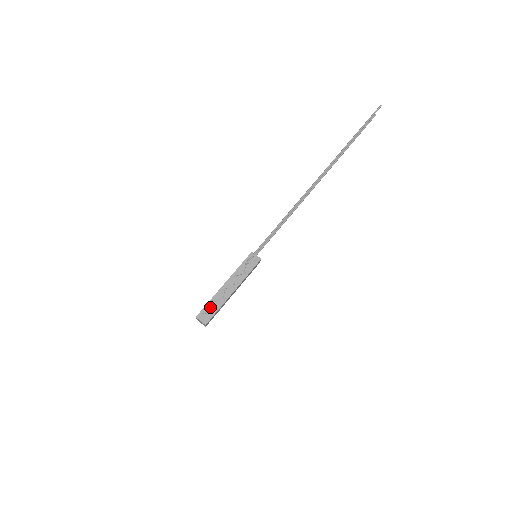
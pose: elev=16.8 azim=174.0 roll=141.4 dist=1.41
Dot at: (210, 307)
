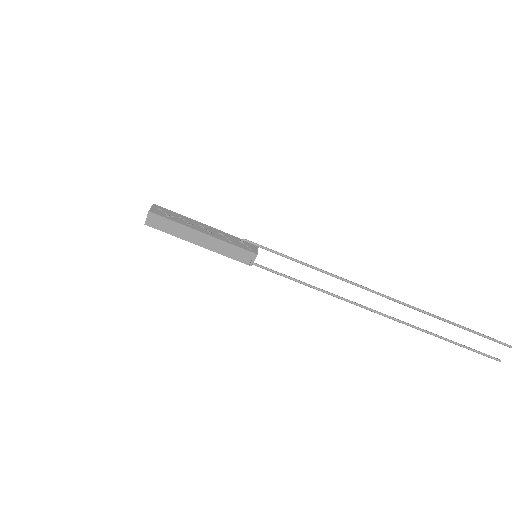
Dot at: (172, 214)
